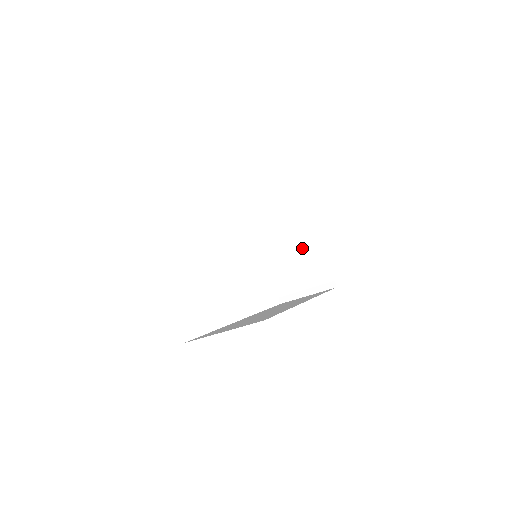
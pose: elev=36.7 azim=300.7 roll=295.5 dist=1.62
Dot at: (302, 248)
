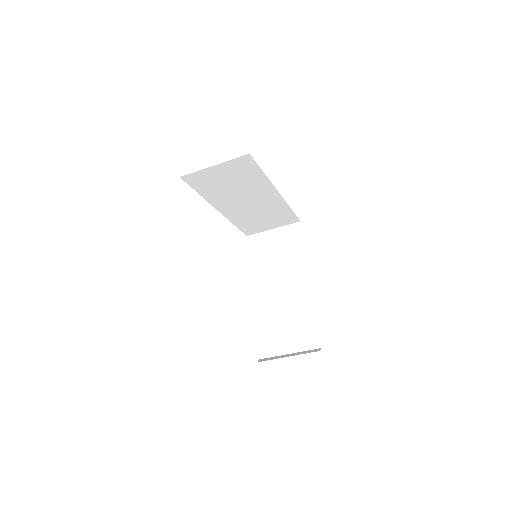
Dot at: (299, 307)
